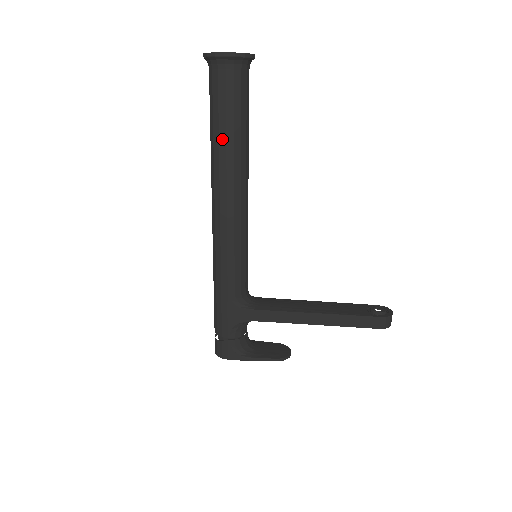
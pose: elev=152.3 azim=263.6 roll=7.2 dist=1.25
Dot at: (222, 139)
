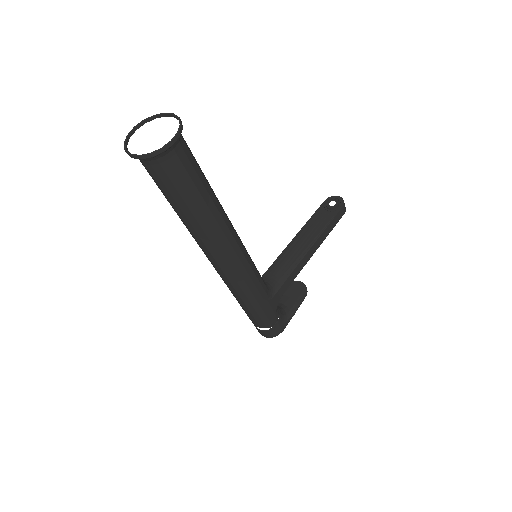
Dot at: (204, 209)
